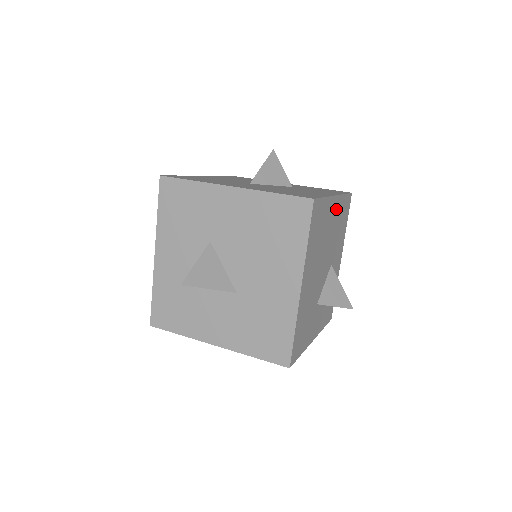
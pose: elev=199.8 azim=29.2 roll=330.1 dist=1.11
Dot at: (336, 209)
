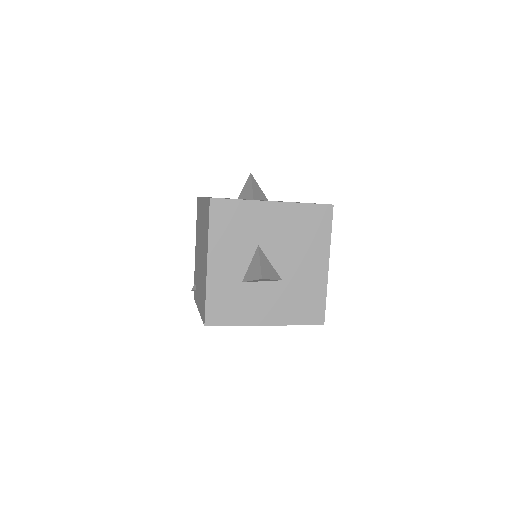
Dot at: occluded
